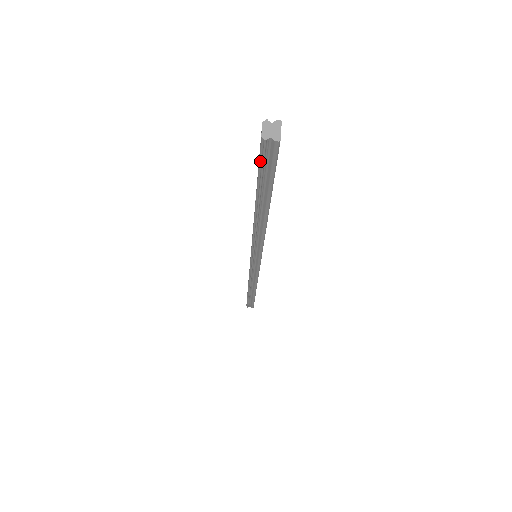
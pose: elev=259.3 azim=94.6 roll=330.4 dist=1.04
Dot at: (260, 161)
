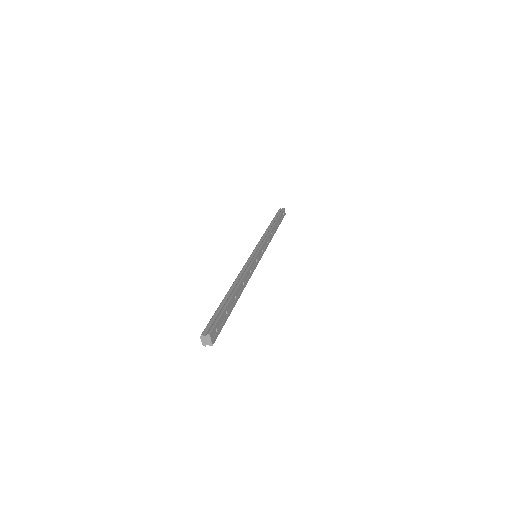
Dot at: occluded
